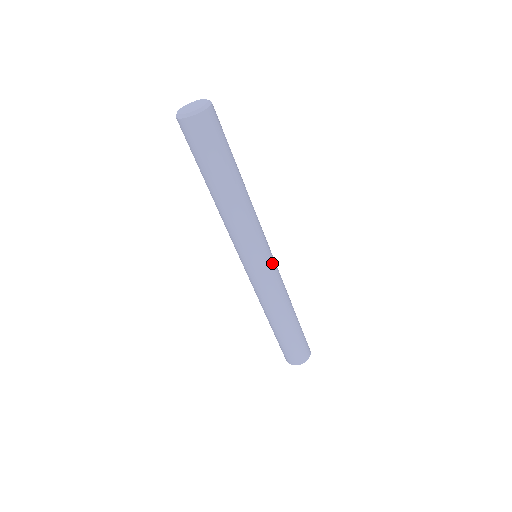
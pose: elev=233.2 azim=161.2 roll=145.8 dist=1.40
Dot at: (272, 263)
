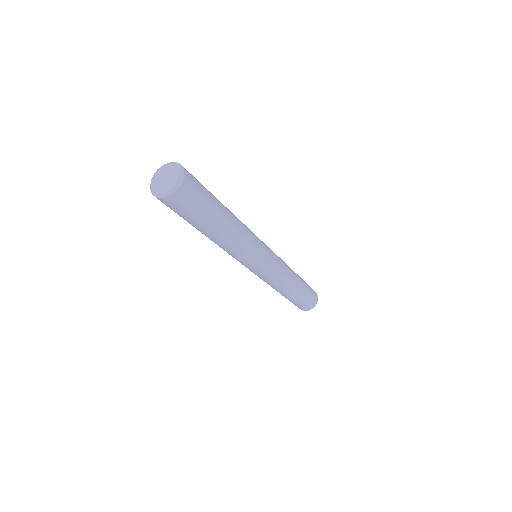
Dot at: (272, 261)
